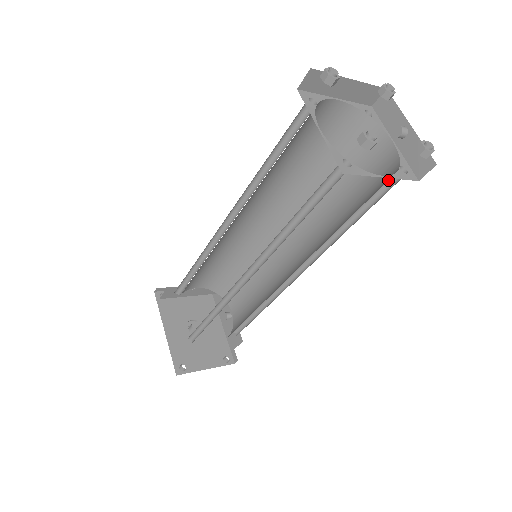
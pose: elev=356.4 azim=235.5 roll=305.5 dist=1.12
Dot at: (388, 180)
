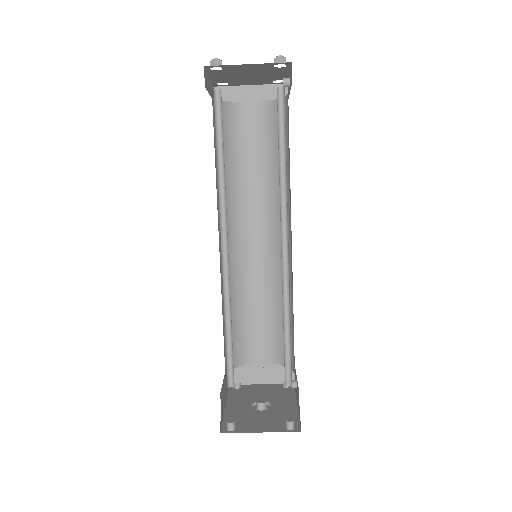
Dot at: (282, 105)
